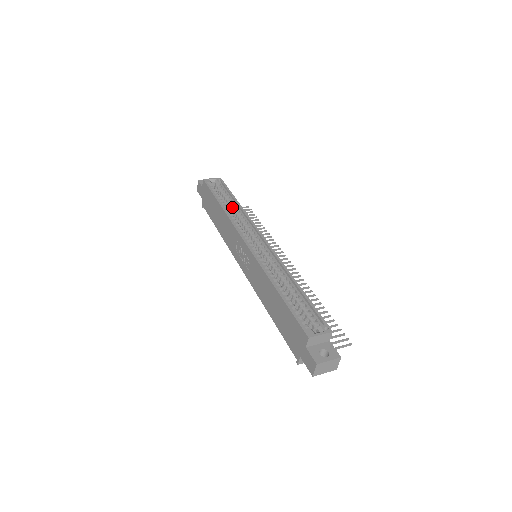
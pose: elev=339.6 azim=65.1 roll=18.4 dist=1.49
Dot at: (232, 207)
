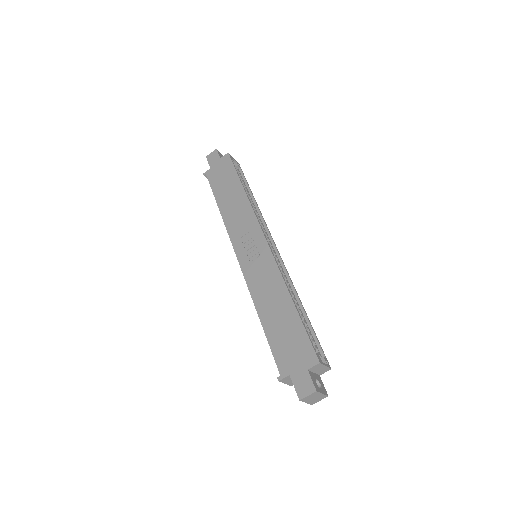
Dot at: (249, 198)
